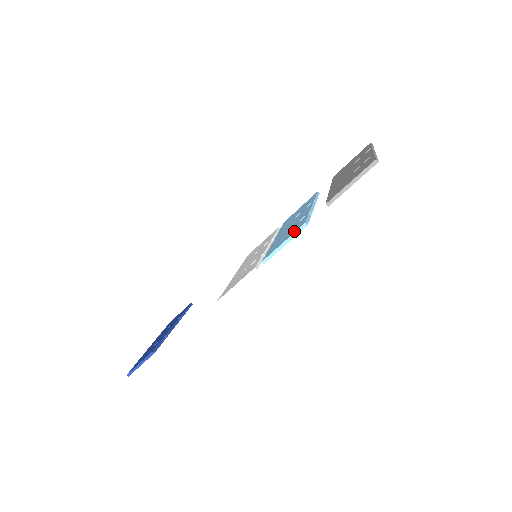
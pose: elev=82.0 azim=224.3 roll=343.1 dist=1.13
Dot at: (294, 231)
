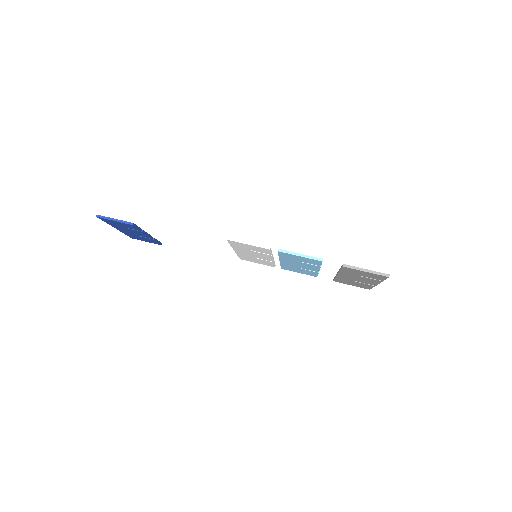
Dot at: (312, 257)
